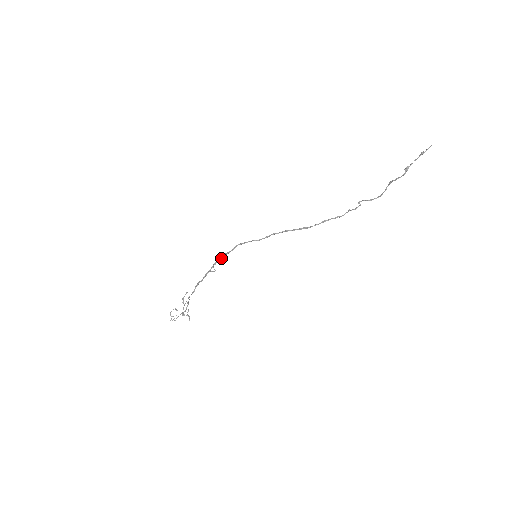
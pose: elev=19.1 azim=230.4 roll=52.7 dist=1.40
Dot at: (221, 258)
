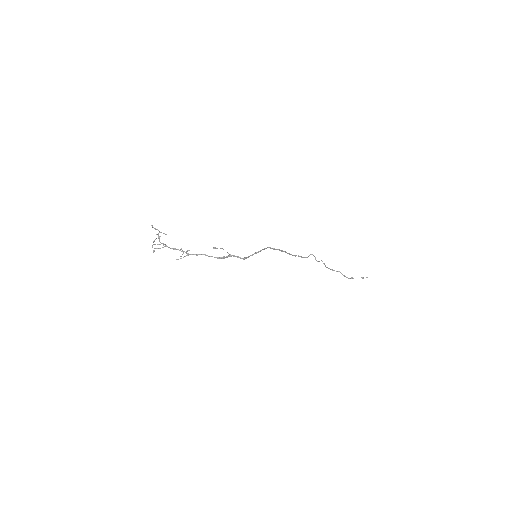
Dot at: occluded
